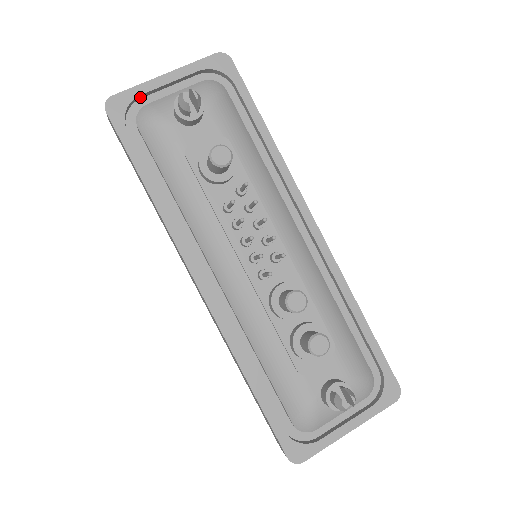
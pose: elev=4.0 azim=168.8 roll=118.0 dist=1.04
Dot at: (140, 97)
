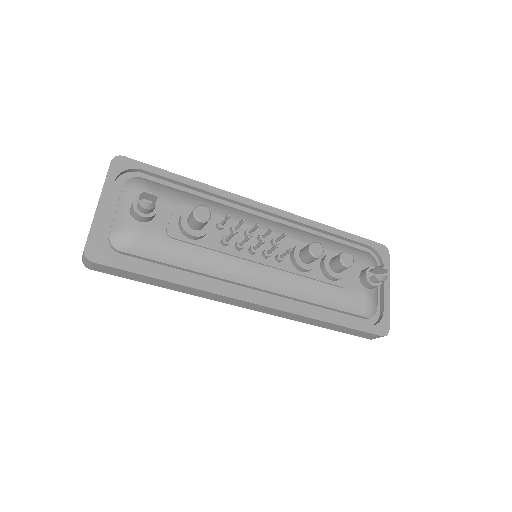
Dot at: (99, 233)
